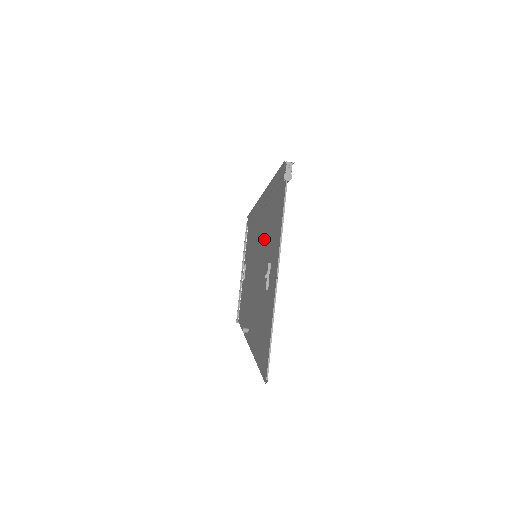
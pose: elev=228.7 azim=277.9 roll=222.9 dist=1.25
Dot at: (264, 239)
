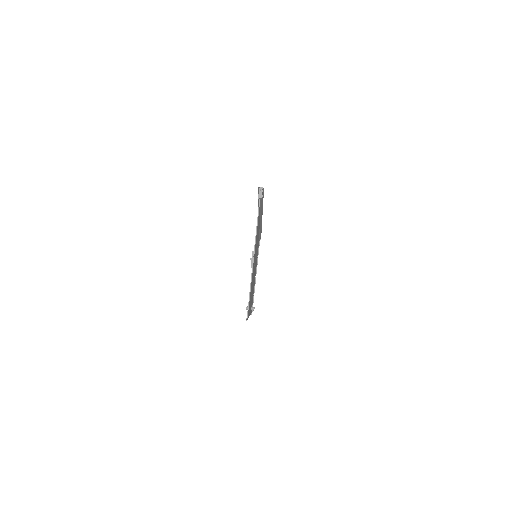
Dot at: occluded
